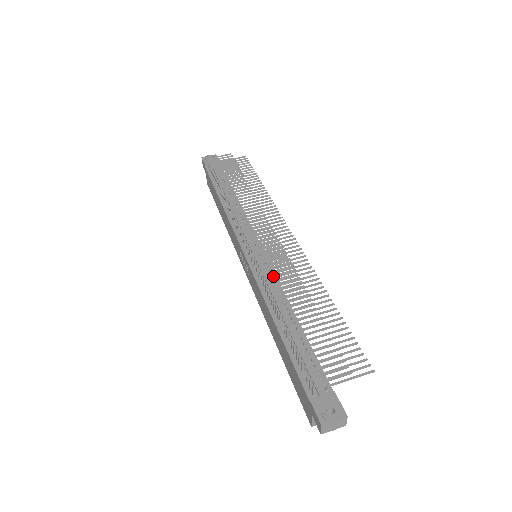
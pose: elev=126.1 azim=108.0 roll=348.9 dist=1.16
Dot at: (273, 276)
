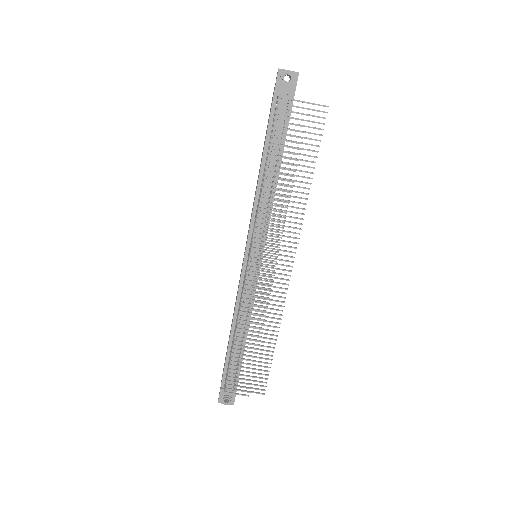
Dot at: (247, 308)
